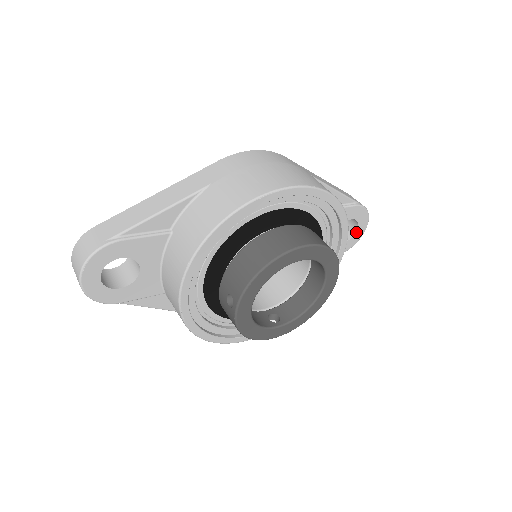
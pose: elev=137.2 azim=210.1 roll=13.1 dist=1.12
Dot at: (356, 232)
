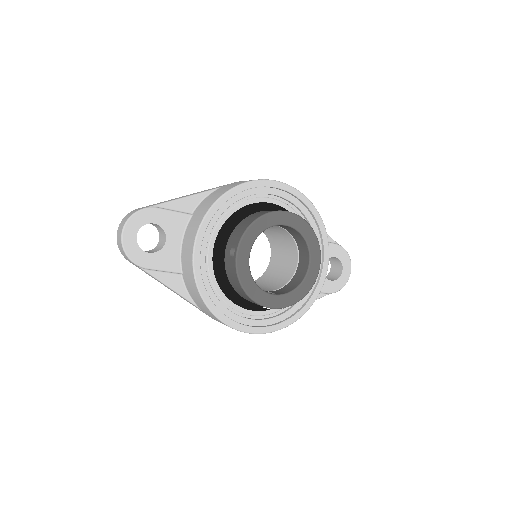
Dot at: (342, 273)
